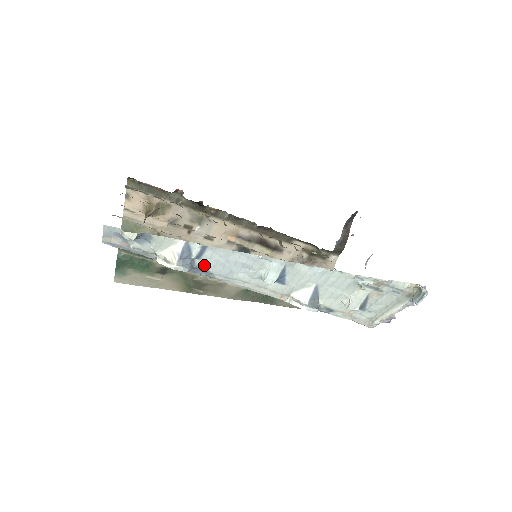
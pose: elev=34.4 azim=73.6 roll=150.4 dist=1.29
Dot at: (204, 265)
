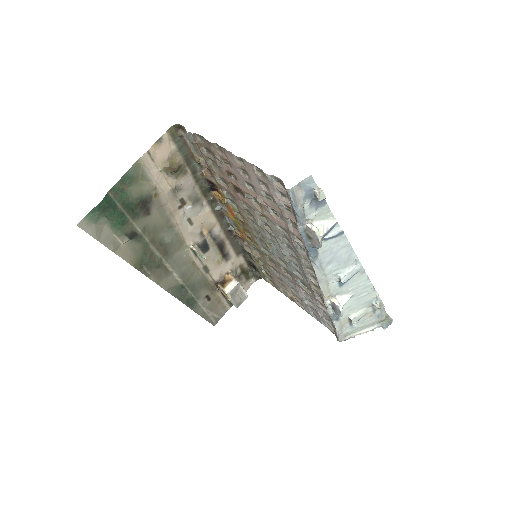
Dot at: (321, 247)
